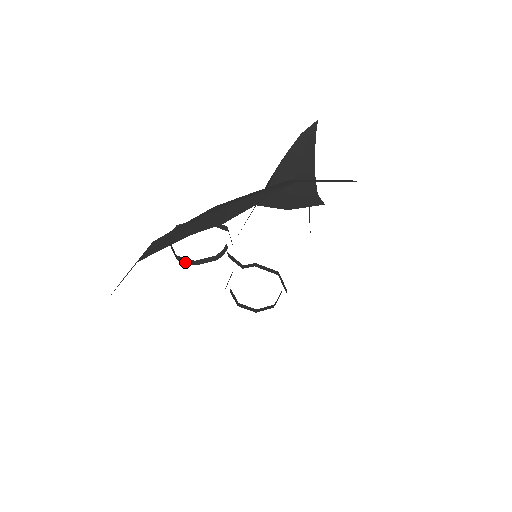
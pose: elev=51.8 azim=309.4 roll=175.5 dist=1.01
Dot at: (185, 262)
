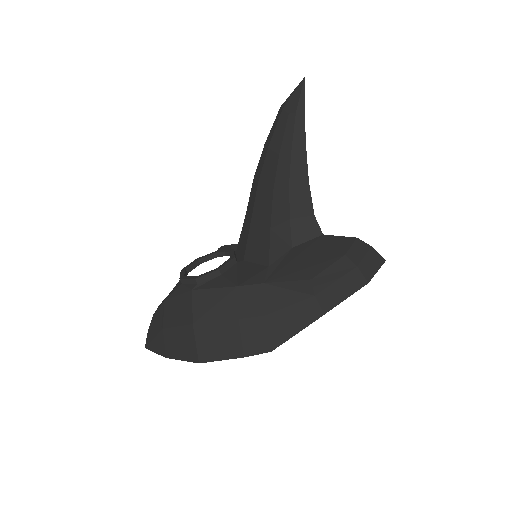
Dot at: occluded
